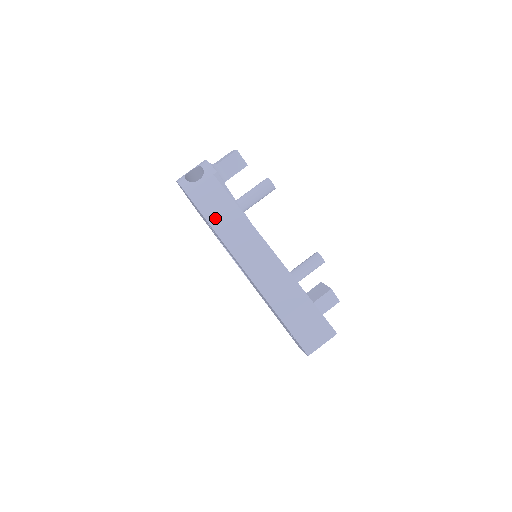
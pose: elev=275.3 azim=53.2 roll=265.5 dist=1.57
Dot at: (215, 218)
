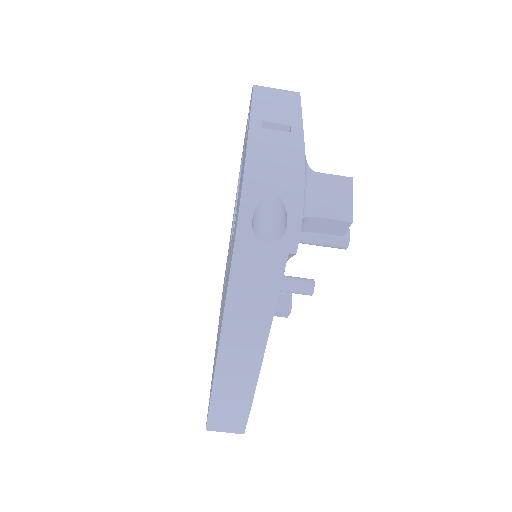
Dot at: (239, 296)
